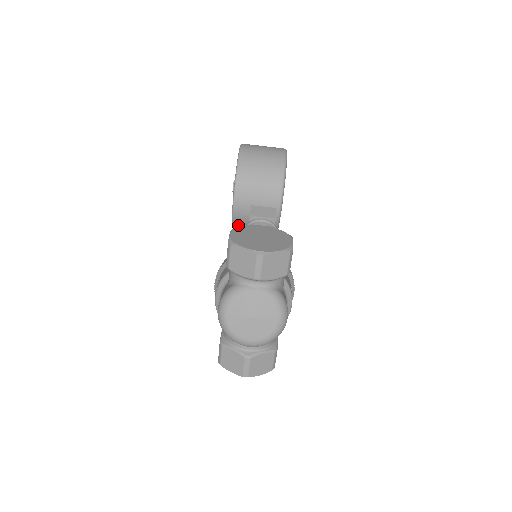
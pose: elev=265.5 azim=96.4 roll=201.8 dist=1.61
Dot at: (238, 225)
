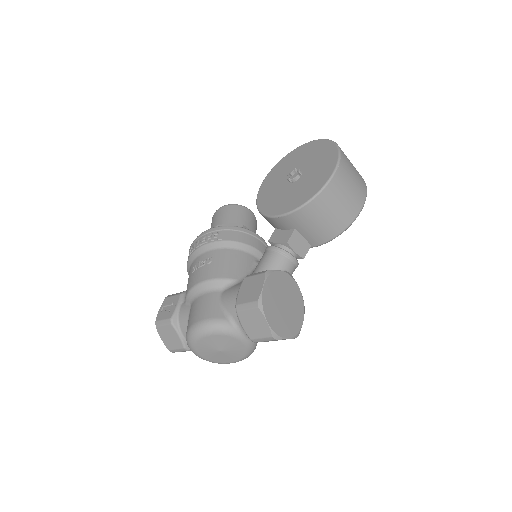
Dot at: (265, 218)
